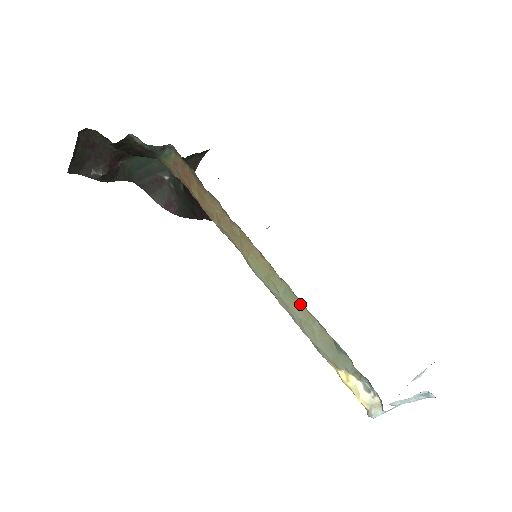
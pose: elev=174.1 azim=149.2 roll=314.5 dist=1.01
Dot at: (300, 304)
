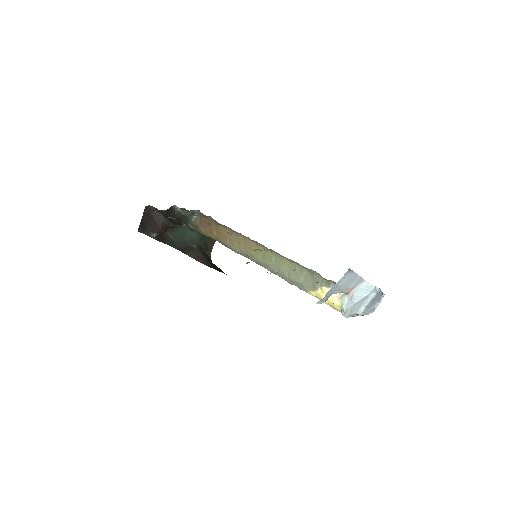
Dot at: (285, 260)
